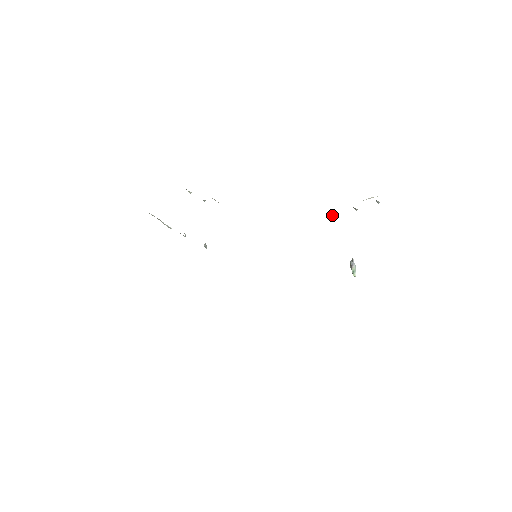
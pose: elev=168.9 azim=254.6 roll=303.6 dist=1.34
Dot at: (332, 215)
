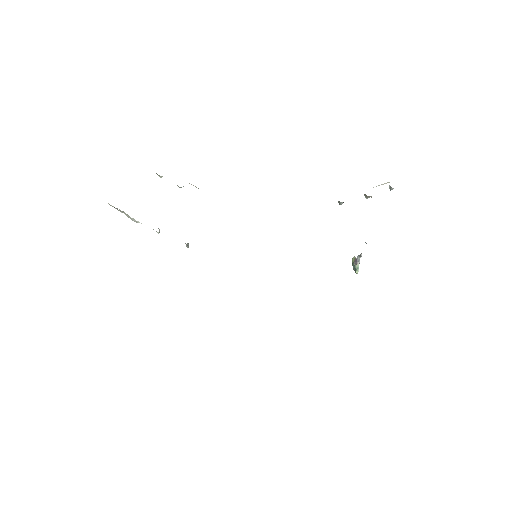
Dot at: (340, 204)
